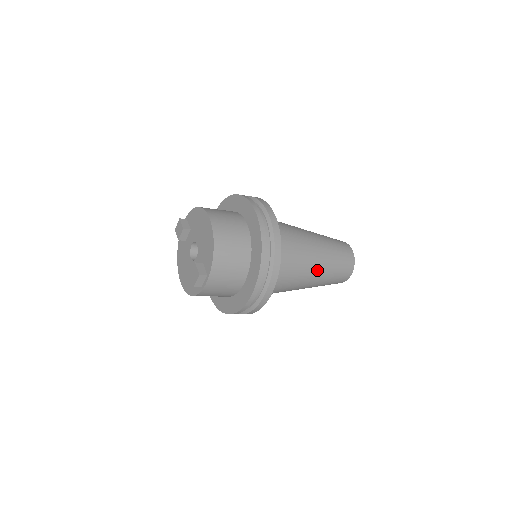
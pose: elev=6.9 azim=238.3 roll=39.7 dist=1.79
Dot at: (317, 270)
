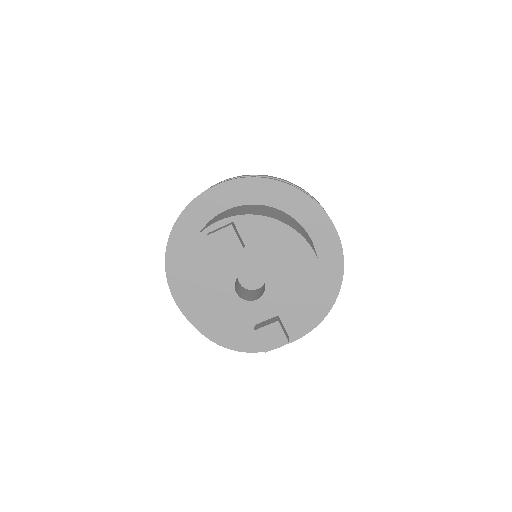
Dot at: occluded
